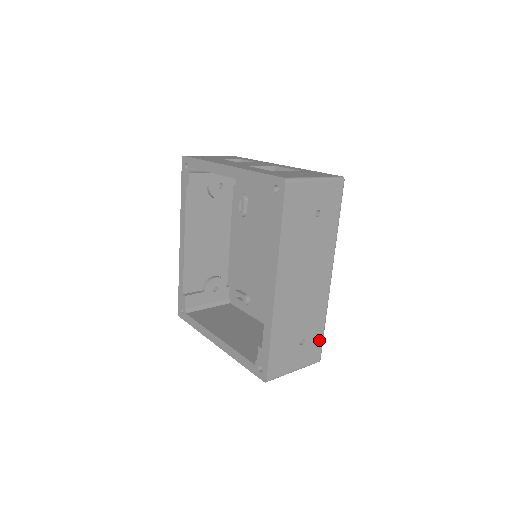
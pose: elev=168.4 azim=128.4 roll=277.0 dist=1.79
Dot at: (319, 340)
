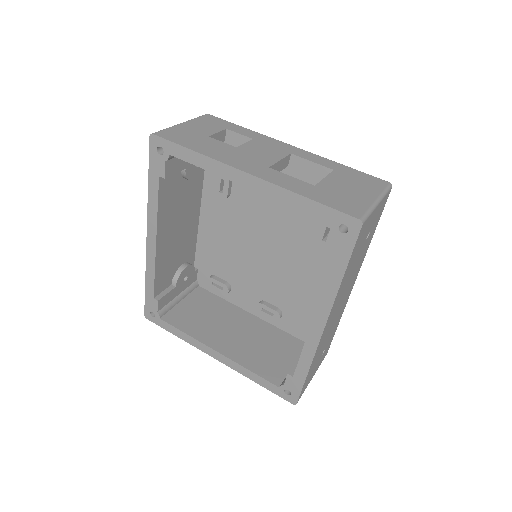
Dot at: (332, 339)
